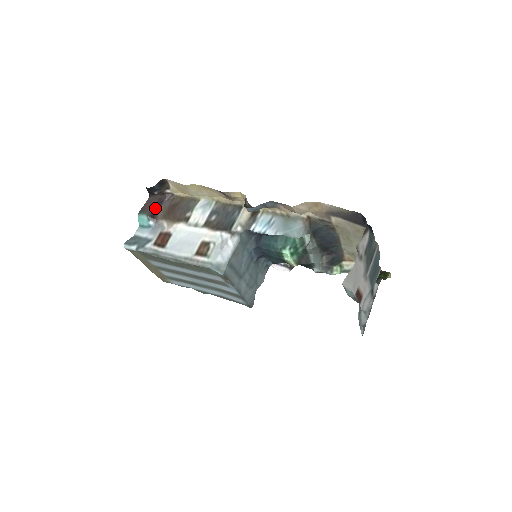
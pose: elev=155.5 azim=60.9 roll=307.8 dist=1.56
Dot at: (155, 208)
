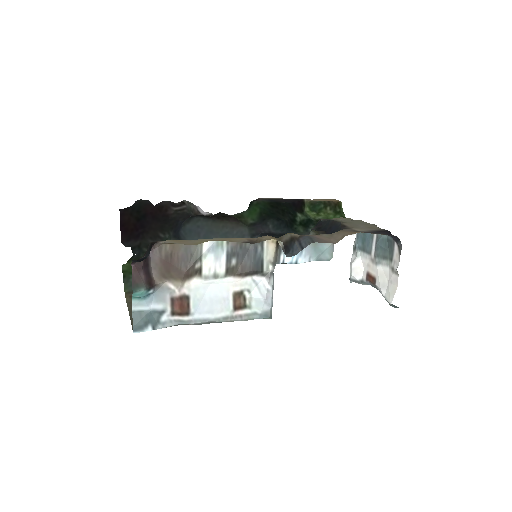
Dot at: (146, 272)
